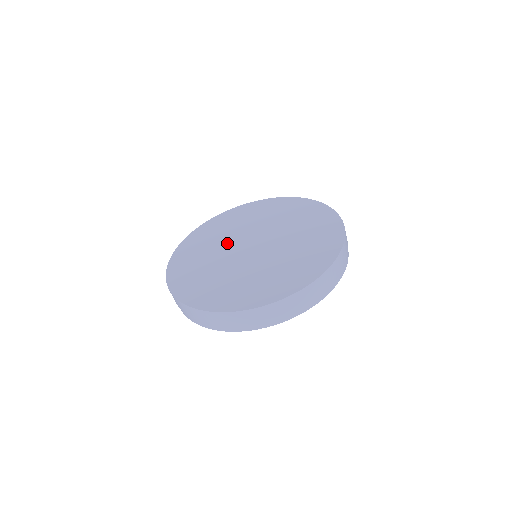
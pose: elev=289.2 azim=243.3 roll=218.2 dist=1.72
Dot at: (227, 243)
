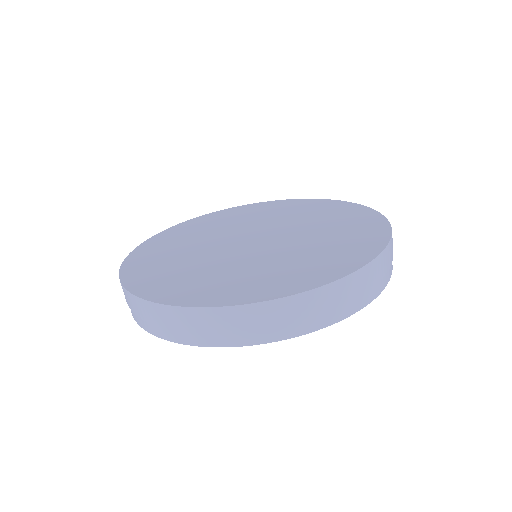
Dot at: (224, 233)
